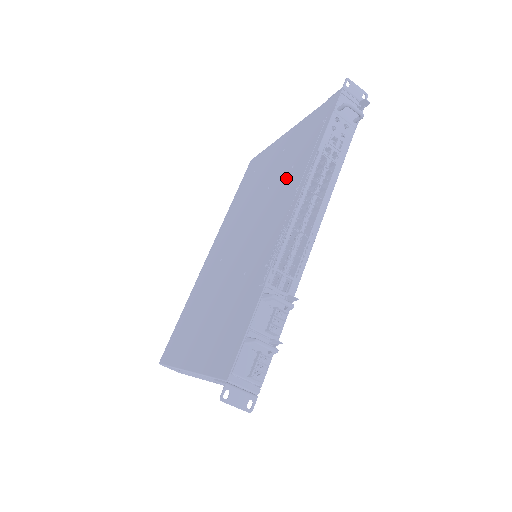
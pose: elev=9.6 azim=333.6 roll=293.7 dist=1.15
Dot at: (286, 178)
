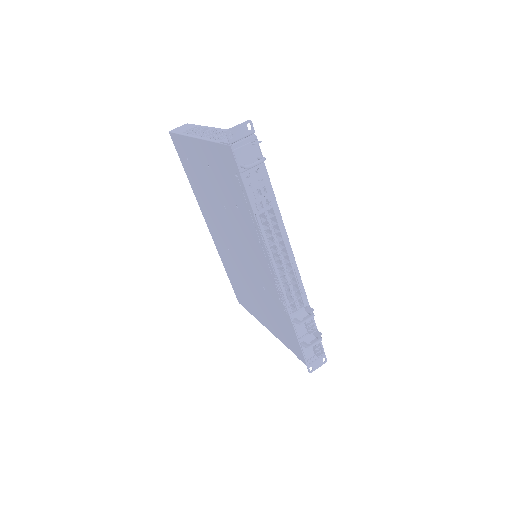
Dot at: (239, 216)
